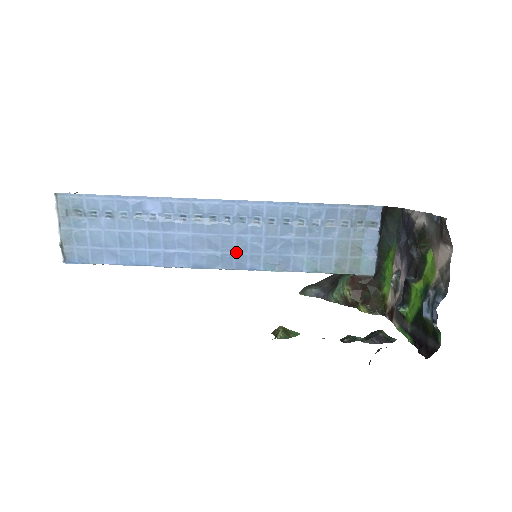
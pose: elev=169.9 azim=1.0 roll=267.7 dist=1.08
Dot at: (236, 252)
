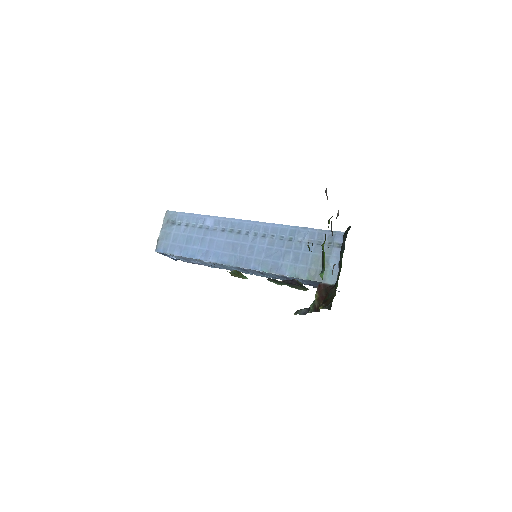
Dot at: (247, 255)
